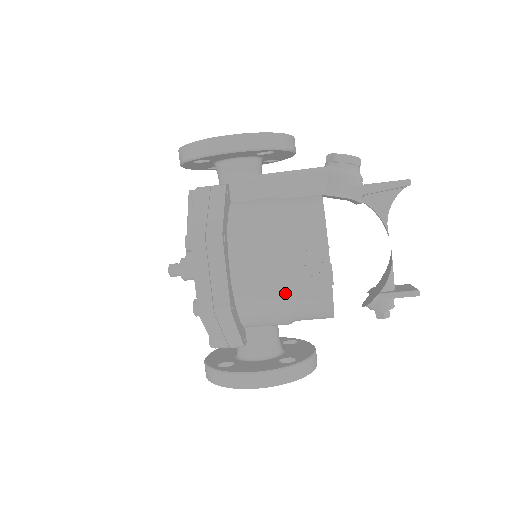
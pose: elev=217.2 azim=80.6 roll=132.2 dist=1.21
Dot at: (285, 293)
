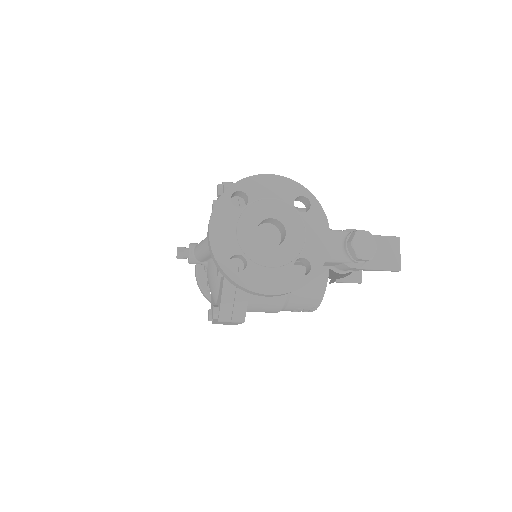
Dot at: occluded
